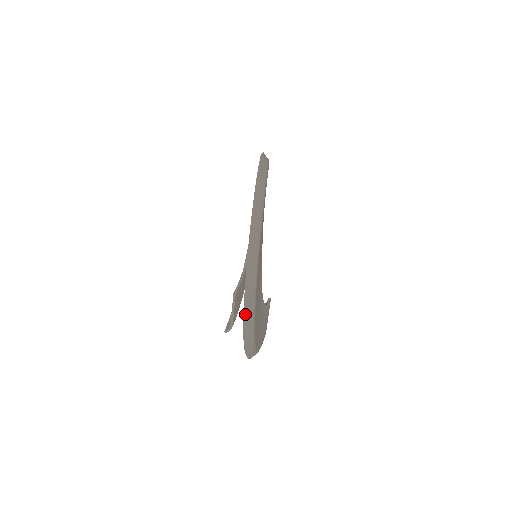
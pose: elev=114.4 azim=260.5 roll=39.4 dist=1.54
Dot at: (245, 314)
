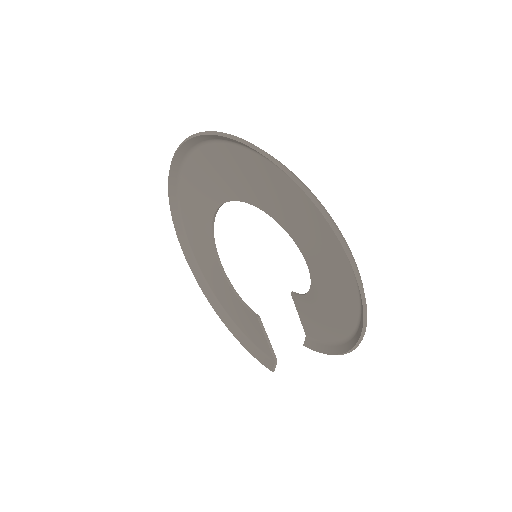
Dot at: (361, 281)
